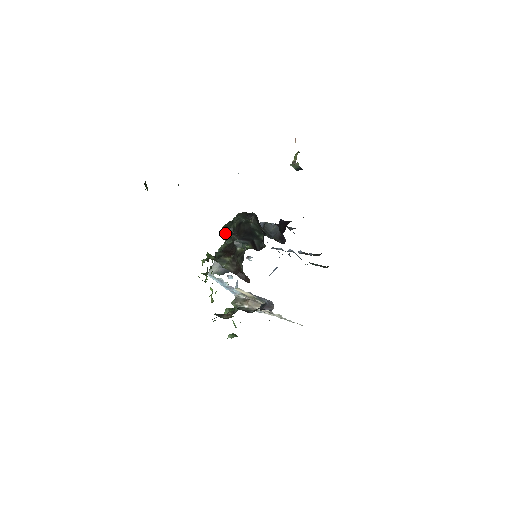
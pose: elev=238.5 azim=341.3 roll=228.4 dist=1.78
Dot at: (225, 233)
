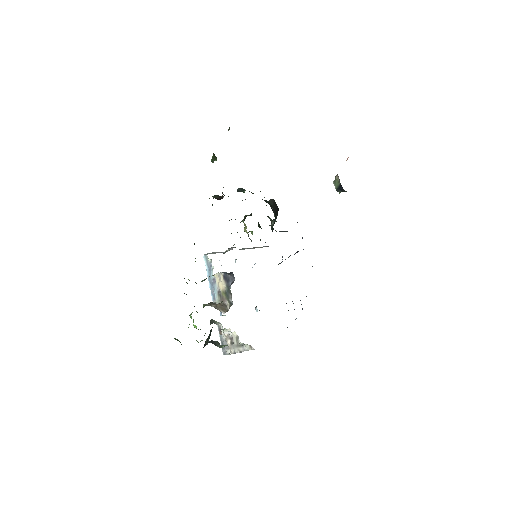
Dot at: (243, 219)
